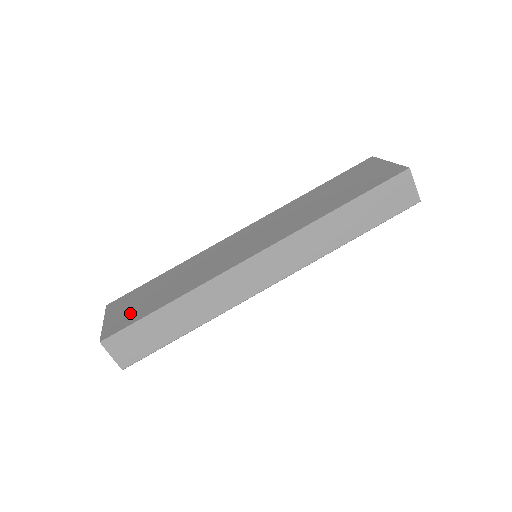
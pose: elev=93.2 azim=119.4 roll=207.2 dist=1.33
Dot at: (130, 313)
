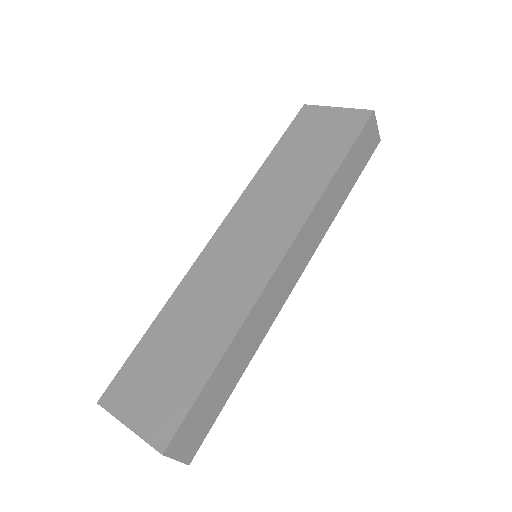
Dot at: (166, 396)
